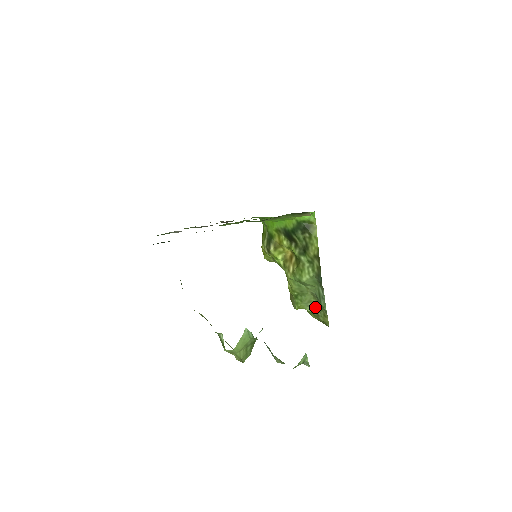
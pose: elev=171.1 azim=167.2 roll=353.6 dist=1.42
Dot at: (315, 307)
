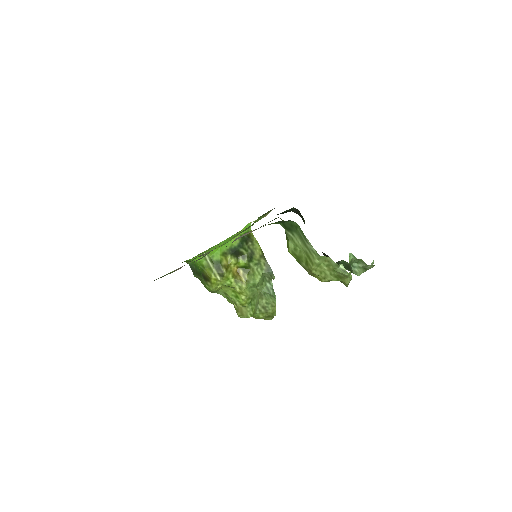
Dot at: (262, 306)
